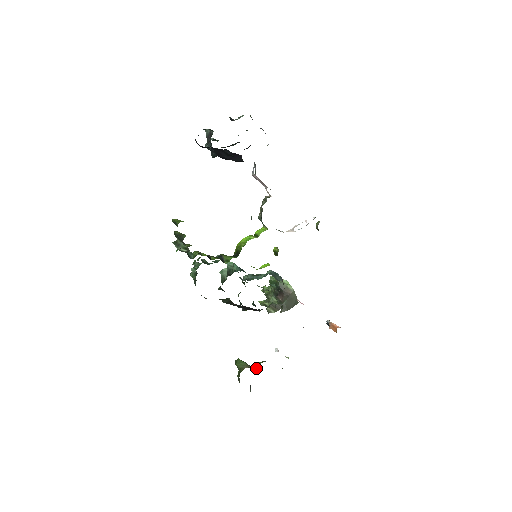
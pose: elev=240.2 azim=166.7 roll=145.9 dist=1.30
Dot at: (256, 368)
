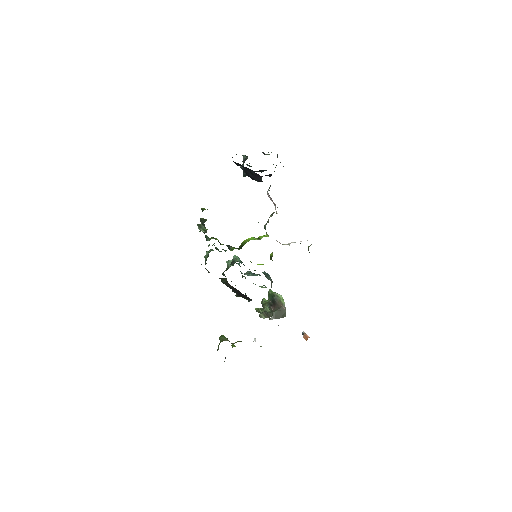
Dot at: (234, 346)
